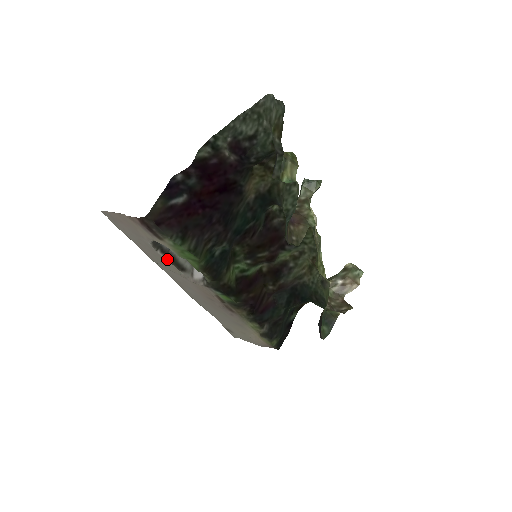
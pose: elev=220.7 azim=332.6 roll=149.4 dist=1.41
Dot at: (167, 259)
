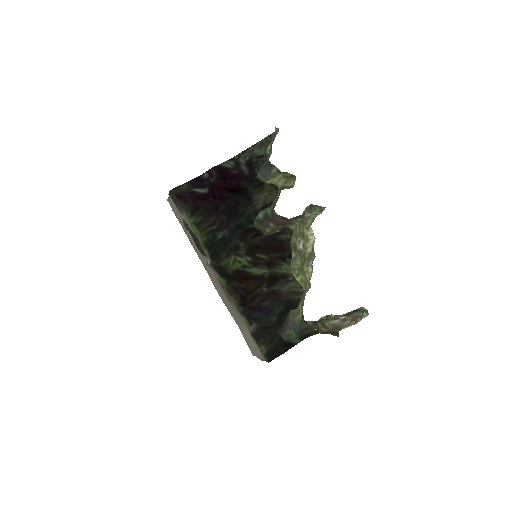
Dot at: (193, 240)
